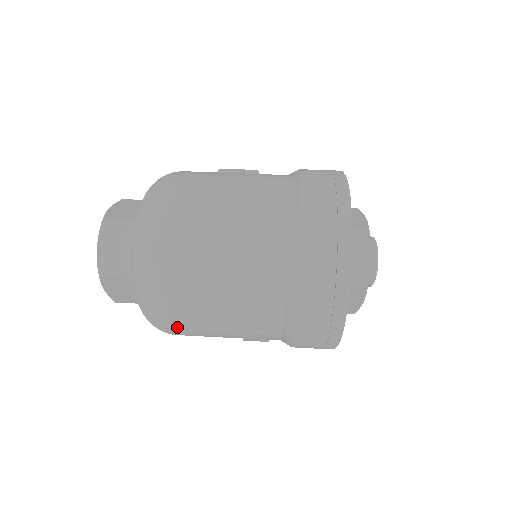
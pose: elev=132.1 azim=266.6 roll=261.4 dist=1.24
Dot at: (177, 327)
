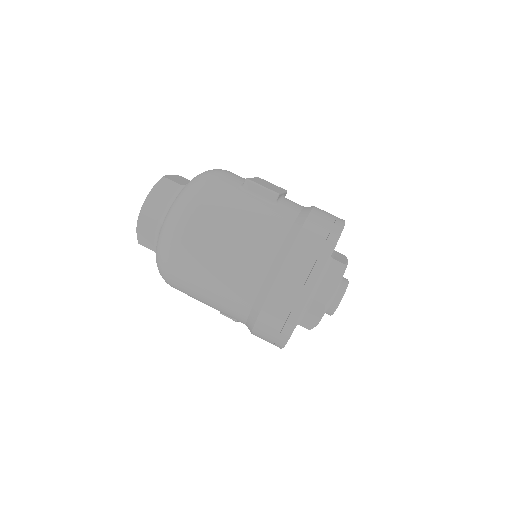
Dot at: occluded
